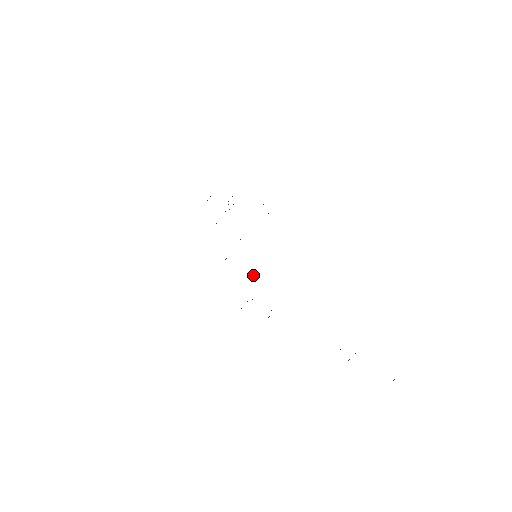
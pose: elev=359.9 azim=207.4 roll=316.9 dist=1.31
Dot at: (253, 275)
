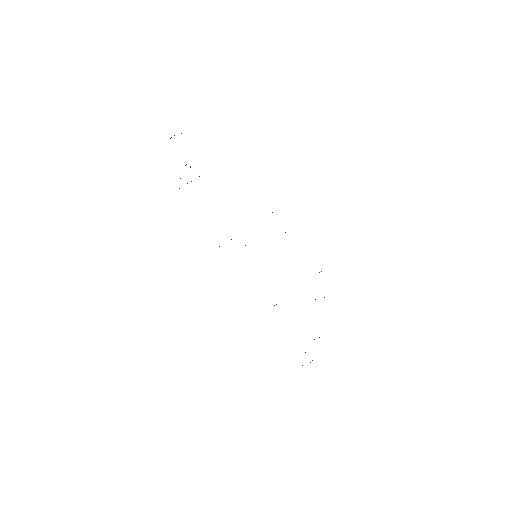
Dot at: occluded
